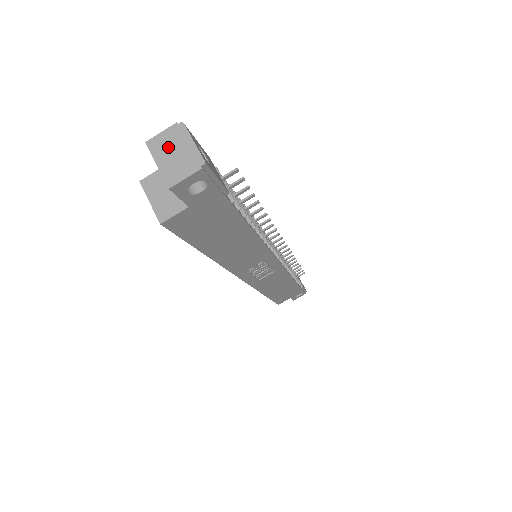
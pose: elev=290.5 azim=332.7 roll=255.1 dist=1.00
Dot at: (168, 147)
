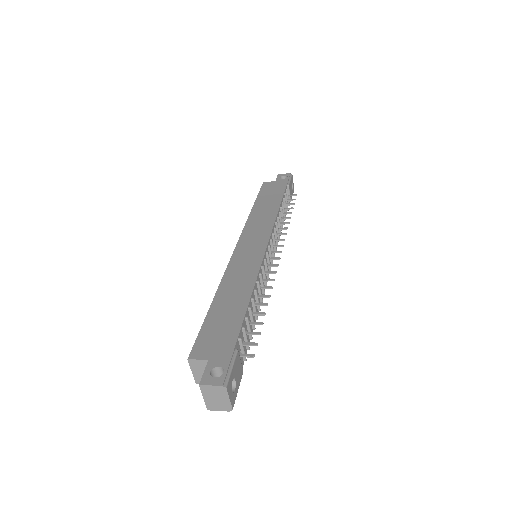
Dot at: (213, 394)
